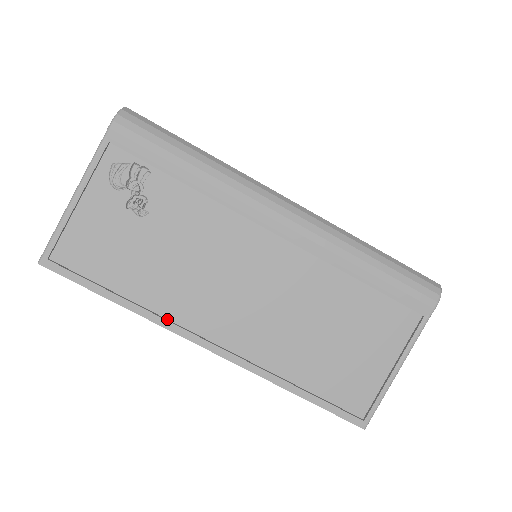
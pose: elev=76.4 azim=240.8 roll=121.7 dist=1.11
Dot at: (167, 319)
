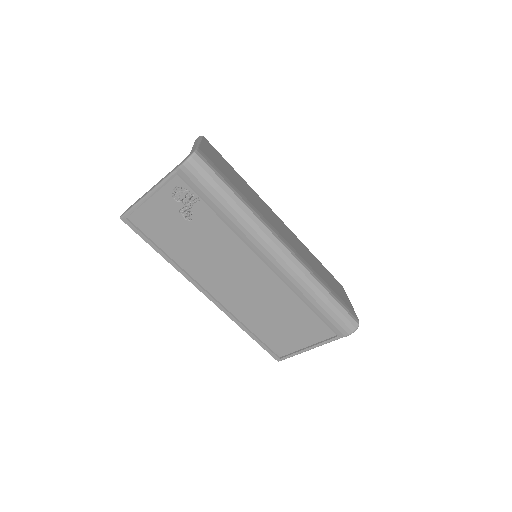
Dot at: (187, 273)
